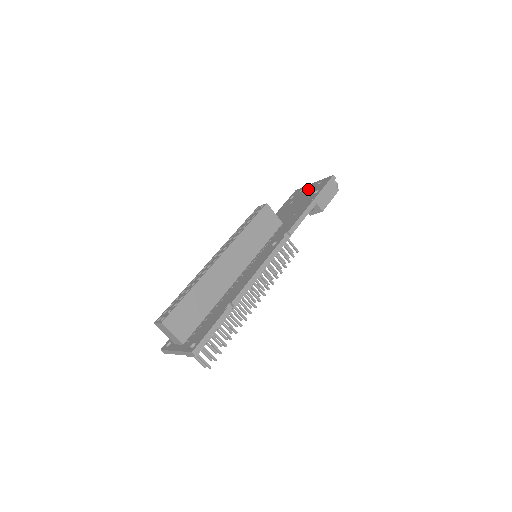
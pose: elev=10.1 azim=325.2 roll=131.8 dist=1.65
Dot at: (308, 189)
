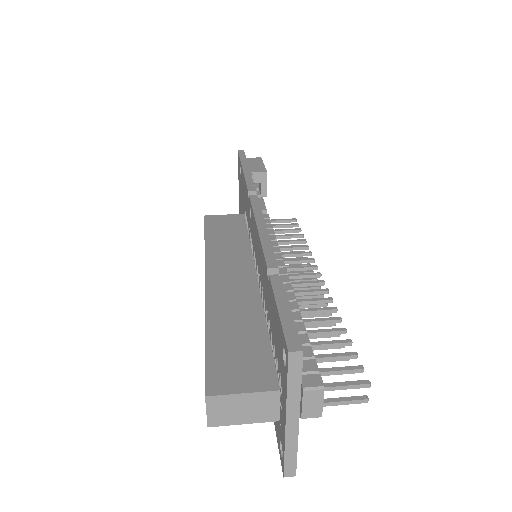
Dot at: (239, 192)
